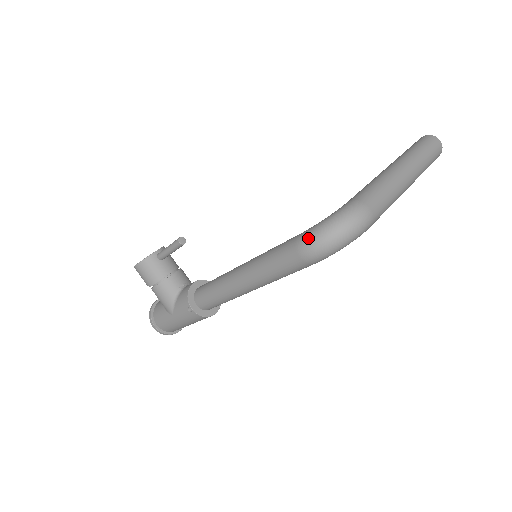
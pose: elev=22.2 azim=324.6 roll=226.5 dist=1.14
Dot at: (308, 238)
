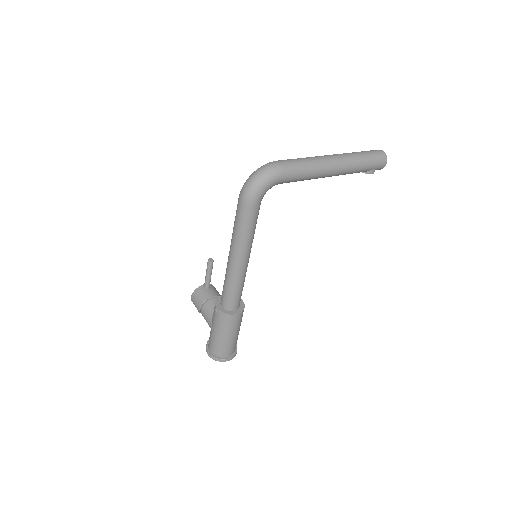
Dot at: (242, 188)
